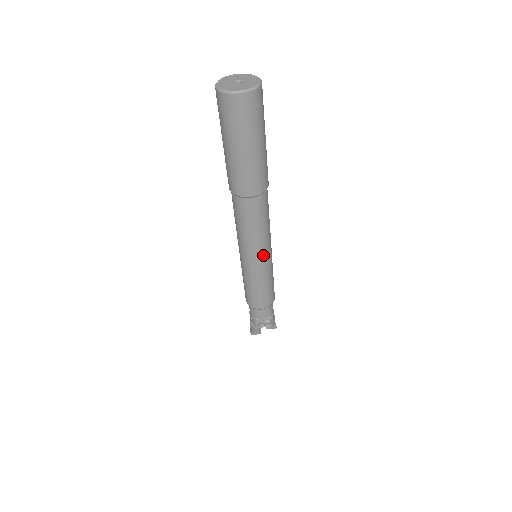
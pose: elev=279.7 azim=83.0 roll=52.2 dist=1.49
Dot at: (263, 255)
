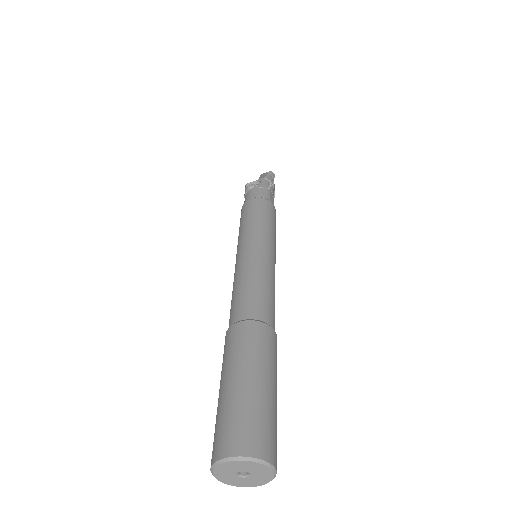
Dot at: occluded
